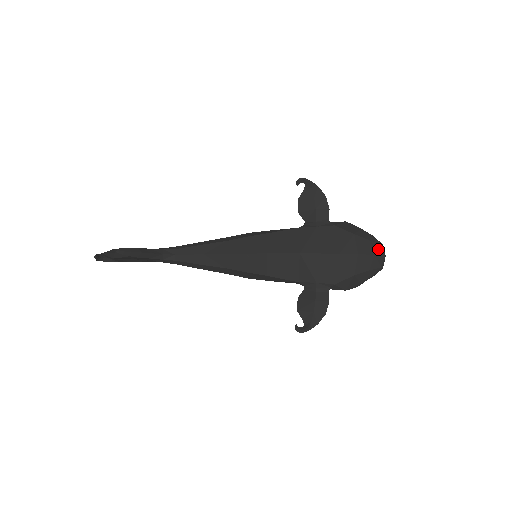
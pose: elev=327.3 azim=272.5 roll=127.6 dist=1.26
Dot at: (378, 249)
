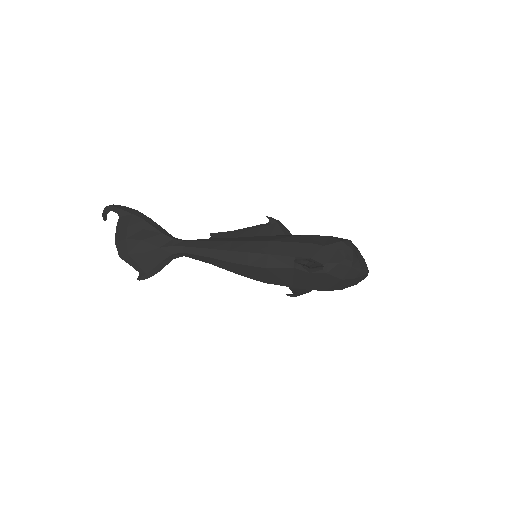
Dot at: (361, 279)
